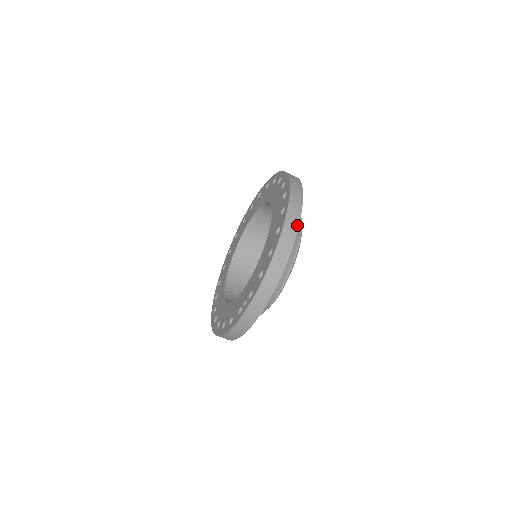
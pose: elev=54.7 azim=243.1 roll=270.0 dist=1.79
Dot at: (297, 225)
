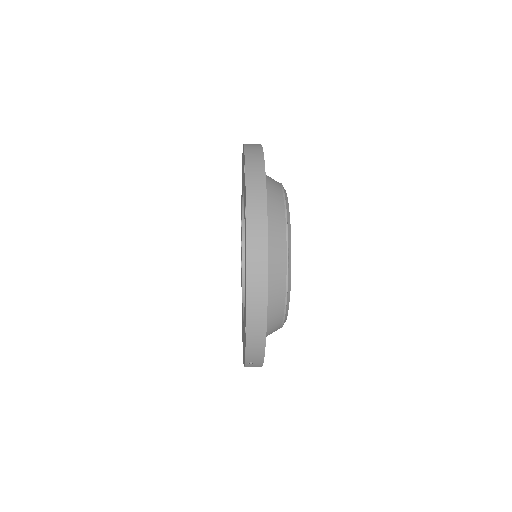
Dot at: occluded
